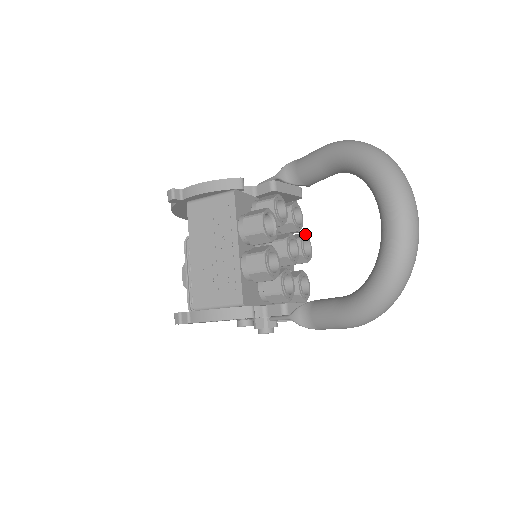
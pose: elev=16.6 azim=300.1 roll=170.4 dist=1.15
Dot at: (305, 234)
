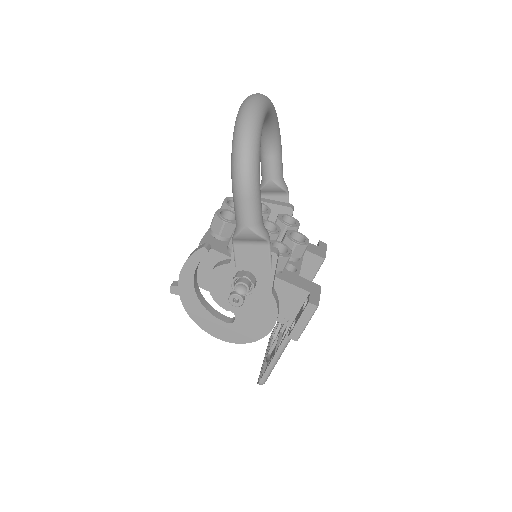
Dot at: (299, 232)
